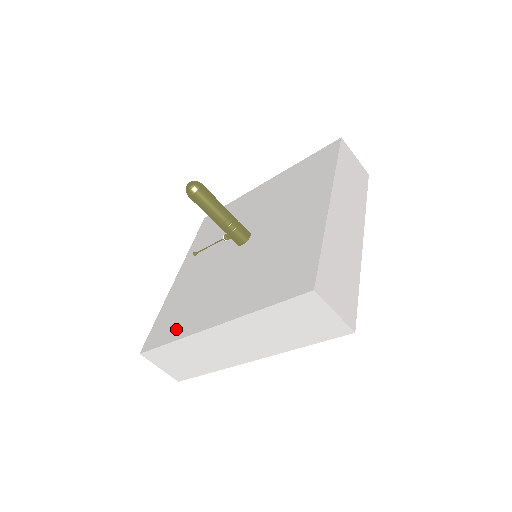
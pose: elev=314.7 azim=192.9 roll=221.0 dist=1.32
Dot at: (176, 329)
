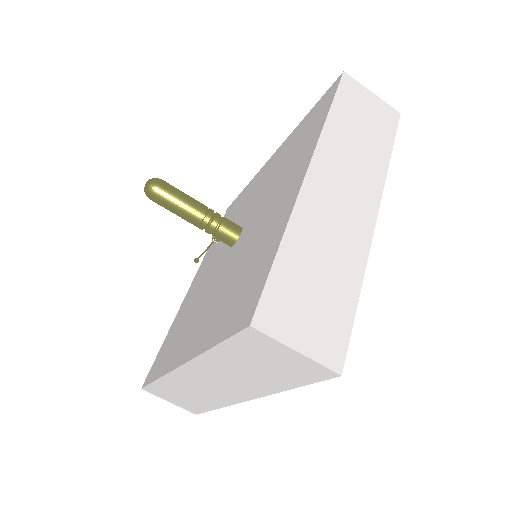
Dot at: (164, 362)
